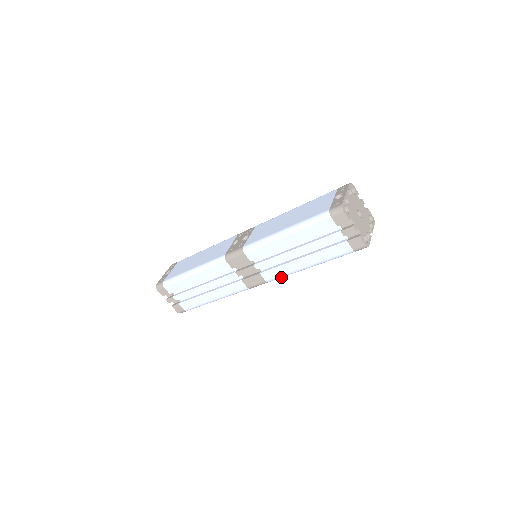
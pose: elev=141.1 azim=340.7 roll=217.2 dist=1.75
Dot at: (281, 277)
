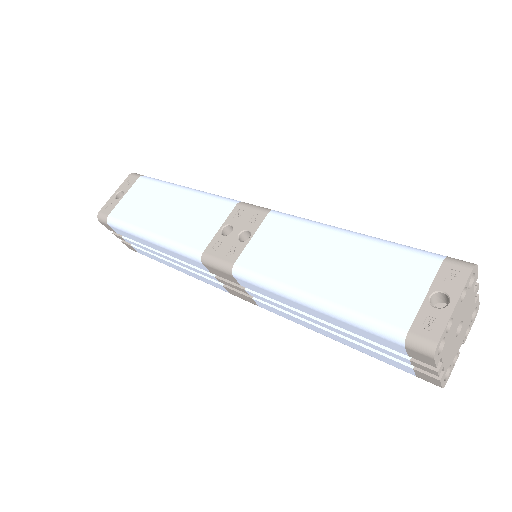
Dot at: occluded
